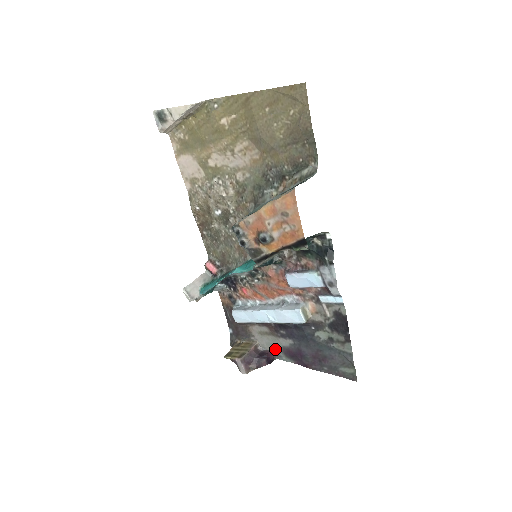
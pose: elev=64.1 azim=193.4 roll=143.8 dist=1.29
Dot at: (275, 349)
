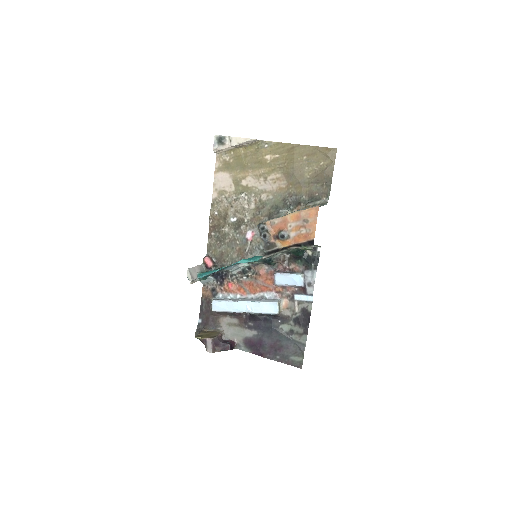
Dot at: (237, 339)
